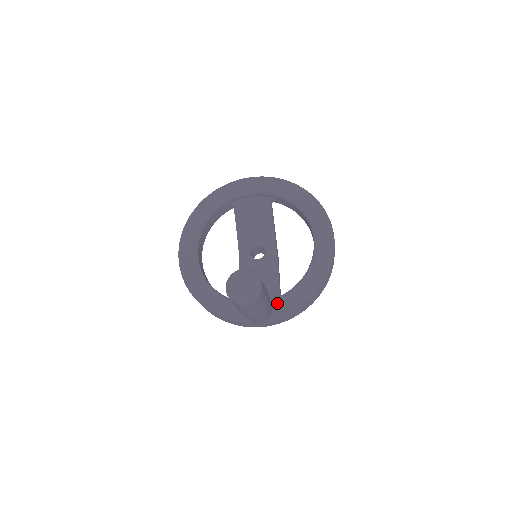
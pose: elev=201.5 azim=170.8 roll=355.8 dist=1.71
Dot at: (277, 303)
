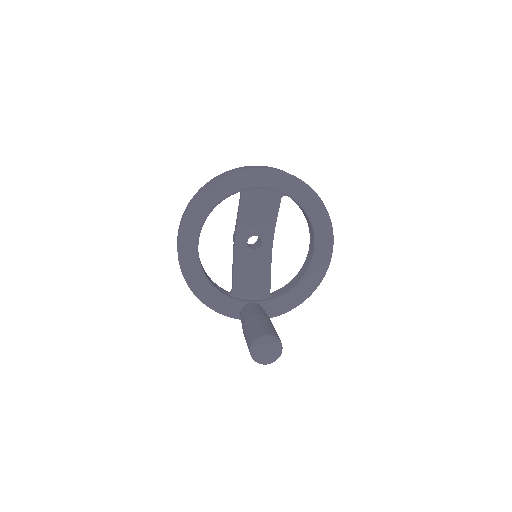
Dot at: (268, 306)
